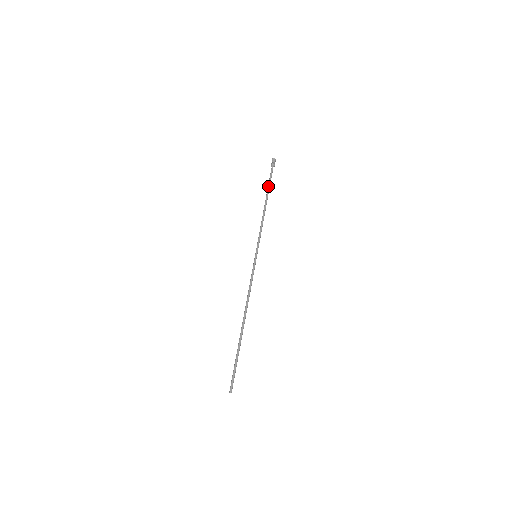
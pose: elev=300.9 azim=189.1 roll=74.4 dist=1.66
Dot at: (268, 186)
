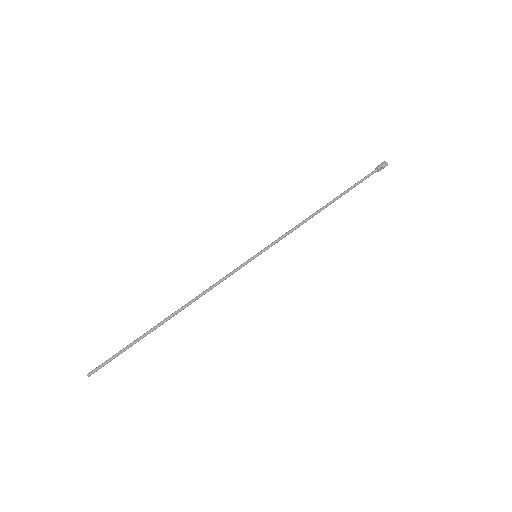
Dot at: (348, 189)
